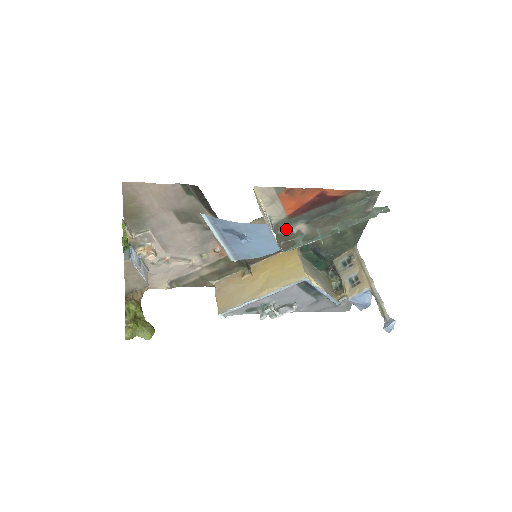
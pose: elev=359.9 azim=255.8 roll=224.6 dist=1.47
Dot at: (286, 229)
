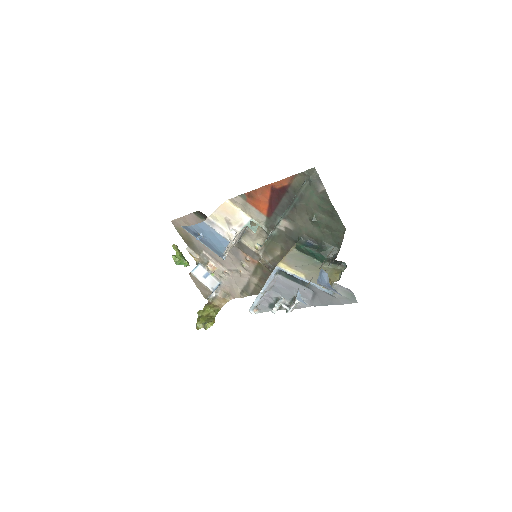
Dot at: (275, 229)
